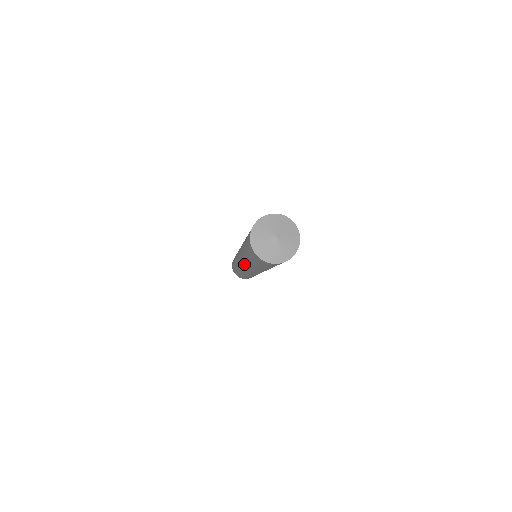
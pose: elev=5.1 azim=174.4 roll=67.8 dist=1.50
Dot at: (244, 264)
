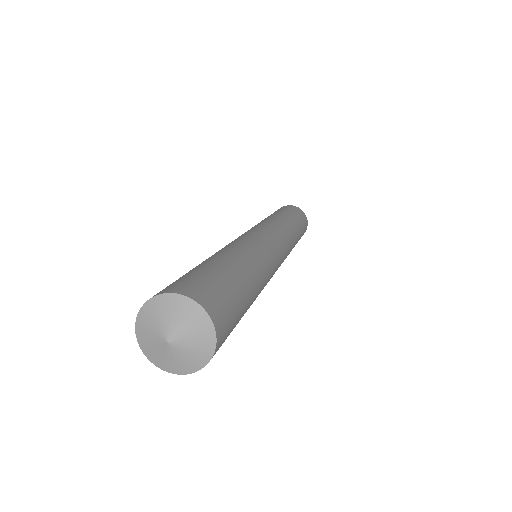
Dot at: occluded
